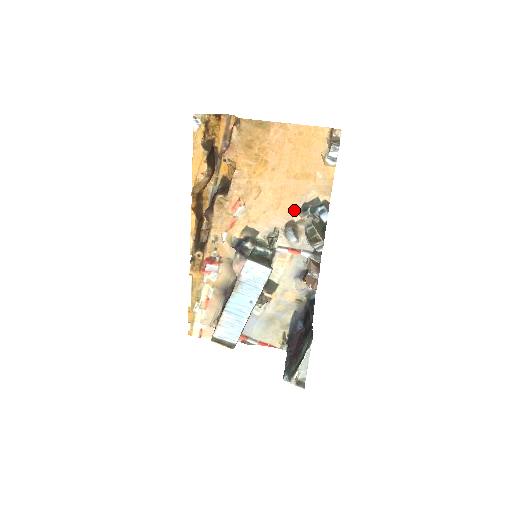
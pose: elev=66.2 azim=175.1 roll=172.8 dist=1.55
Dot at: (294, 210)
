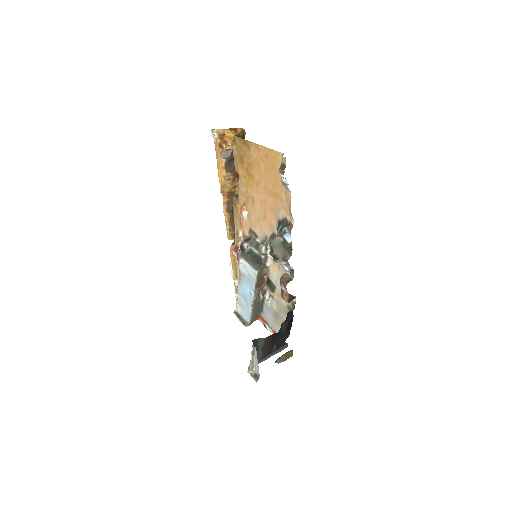
Dot at: (274, 224)
